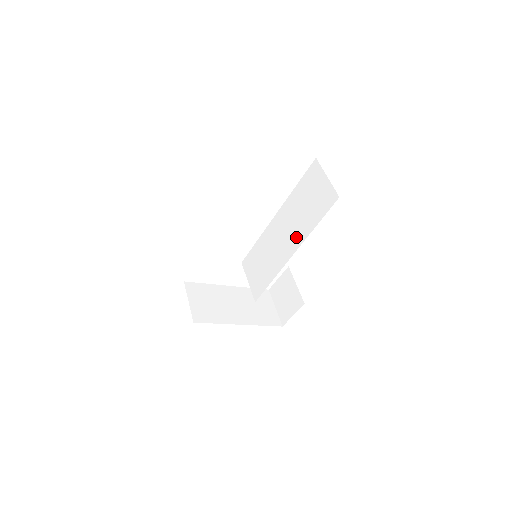
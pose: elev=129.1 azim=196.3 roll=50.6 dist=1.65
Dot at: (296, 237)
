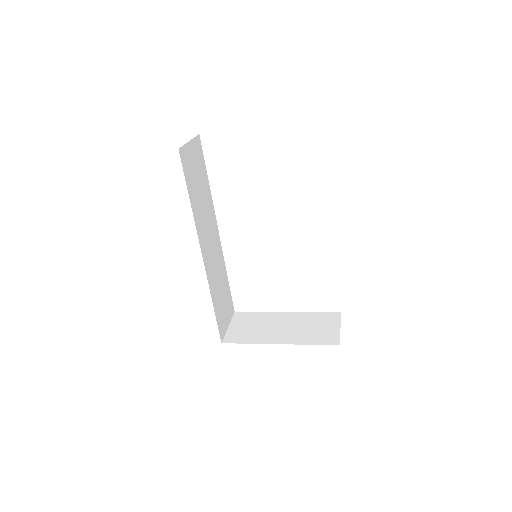
Dot at: occluded
